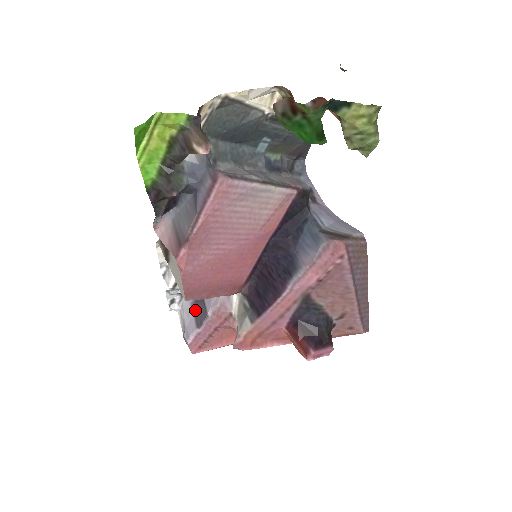
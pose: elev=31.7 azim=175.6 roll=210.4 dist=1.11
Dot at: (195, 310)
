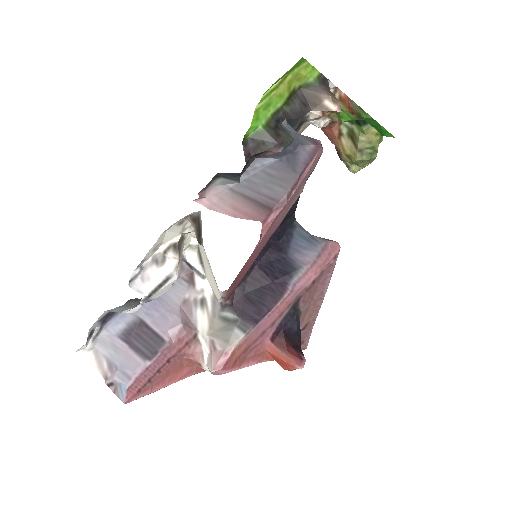
Dot at: (130, 341)
